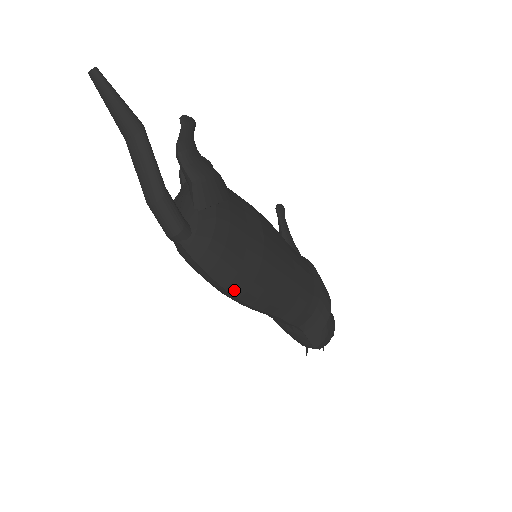
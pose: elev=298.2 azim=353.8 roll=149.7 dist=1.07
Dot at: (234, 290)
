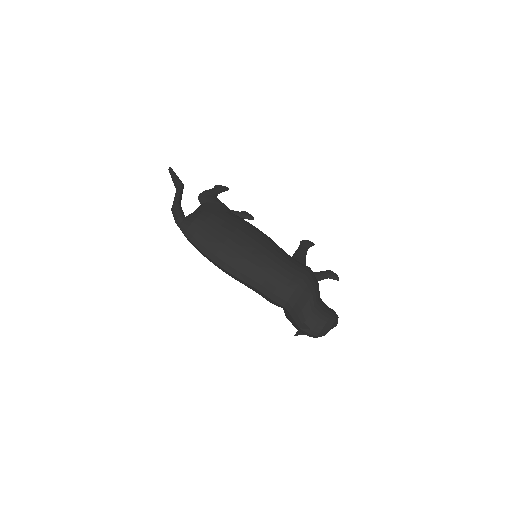
Dot at: (207, 253)
